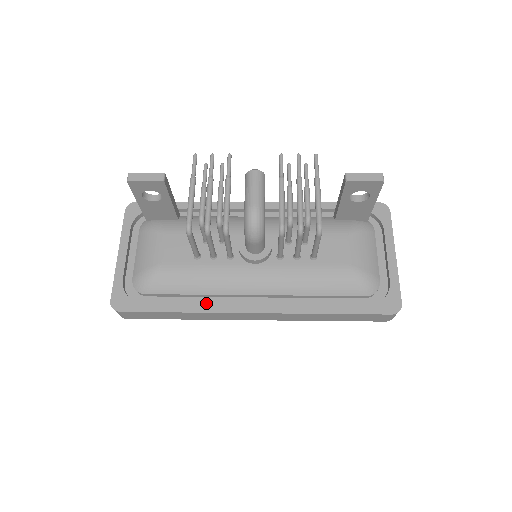
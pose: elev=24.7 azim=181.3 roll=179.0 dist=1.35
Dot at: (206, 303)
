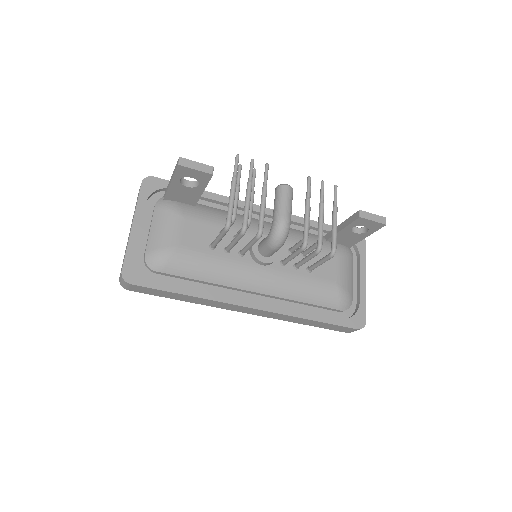
Dot at: (210, 291)
